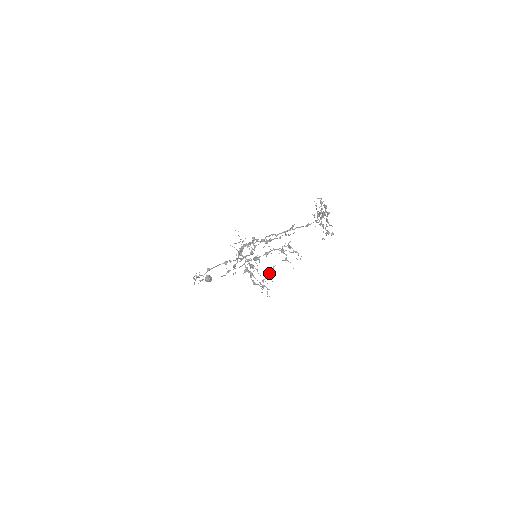
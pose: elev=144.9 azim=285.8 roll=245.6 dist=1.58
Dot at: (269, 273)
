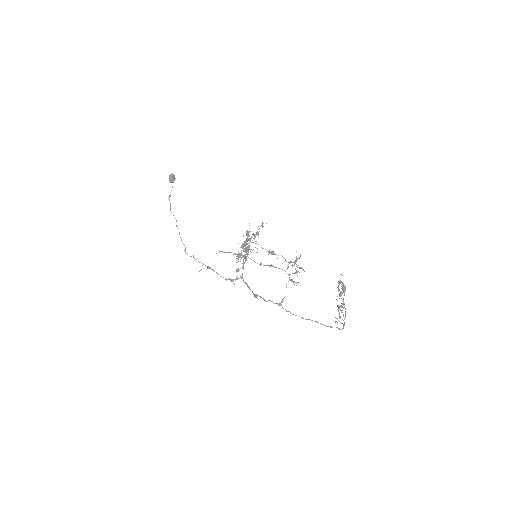
Dot at: (259, 228)
